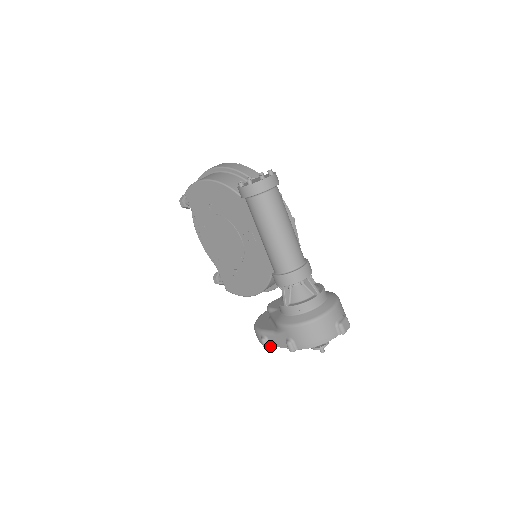
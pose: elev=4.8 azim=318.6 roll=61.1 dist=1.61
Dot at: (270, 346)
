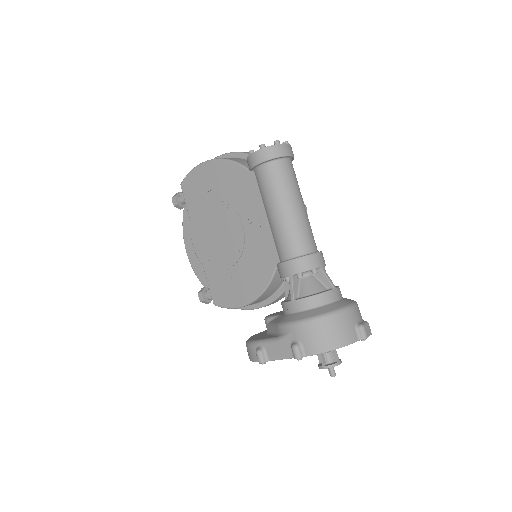
Dot at: (267, 360)
